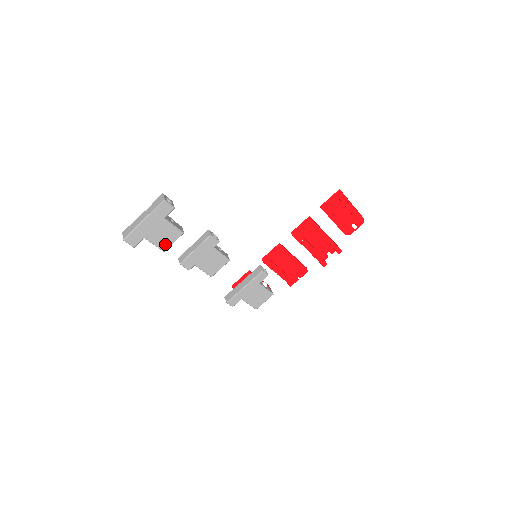
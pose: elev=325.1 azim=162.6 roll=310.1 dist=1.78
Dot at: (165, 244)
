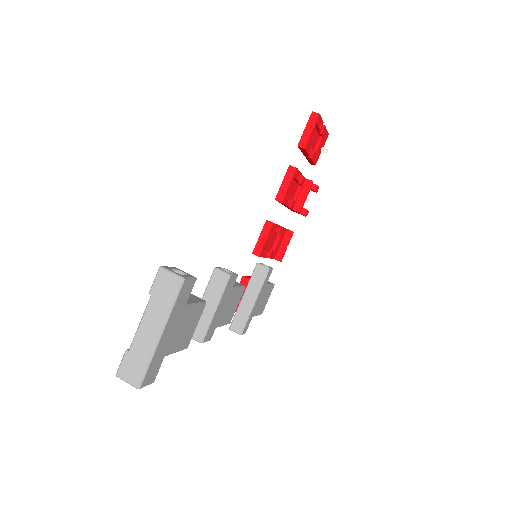
Dot at: (188, 338)
